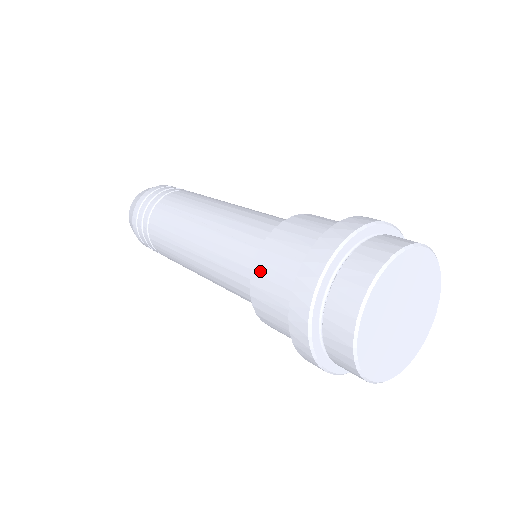
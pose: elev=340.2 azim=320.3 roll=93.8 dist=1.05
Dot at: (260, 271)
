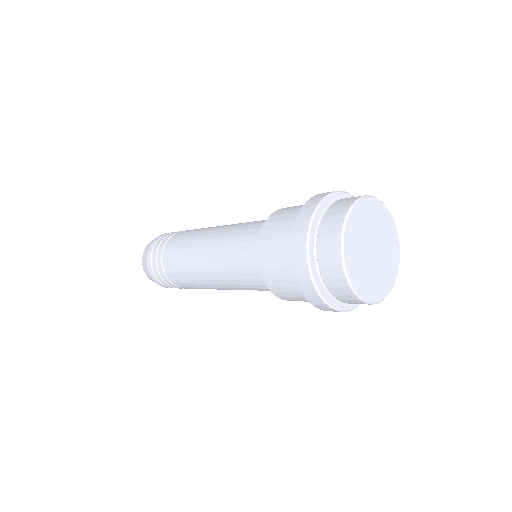
Dot at: (288, 207)
